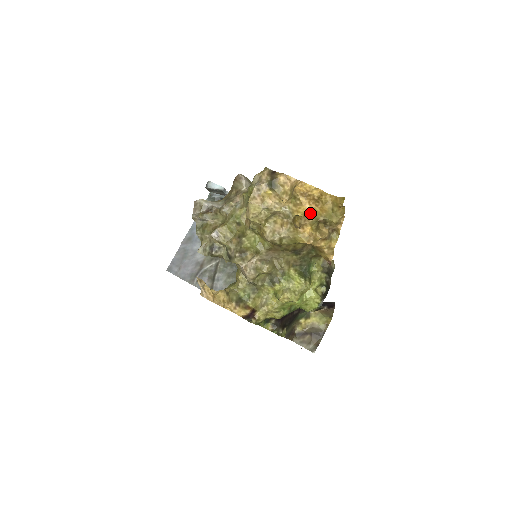
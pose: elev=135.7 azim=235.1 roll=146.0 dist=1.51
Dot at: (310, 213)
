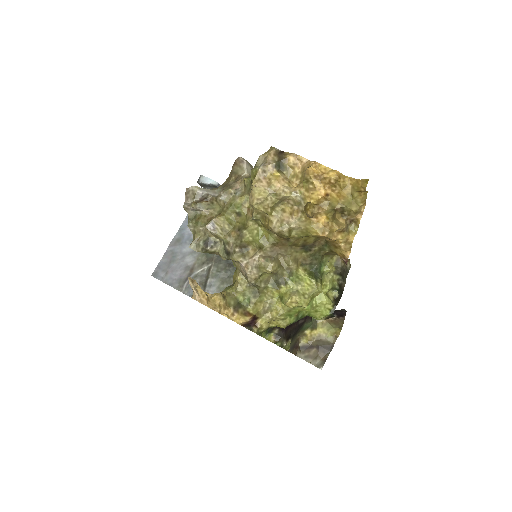
Dot at: (325, 200)
